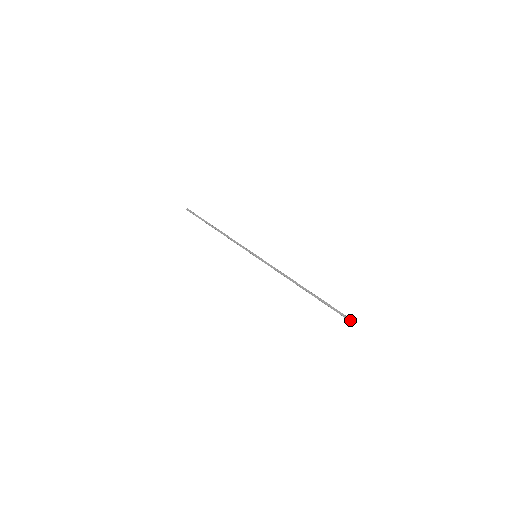
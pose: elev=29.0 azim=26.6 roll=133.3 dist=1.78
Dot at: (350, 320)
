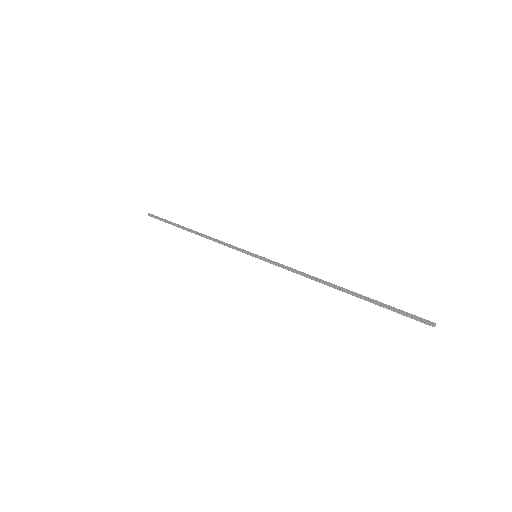
Dot at: (428, 321)
